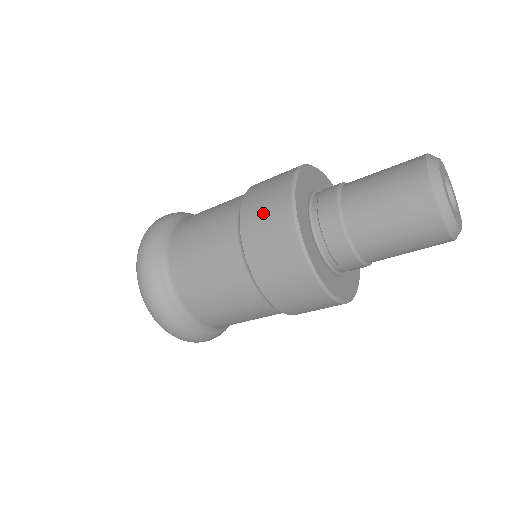
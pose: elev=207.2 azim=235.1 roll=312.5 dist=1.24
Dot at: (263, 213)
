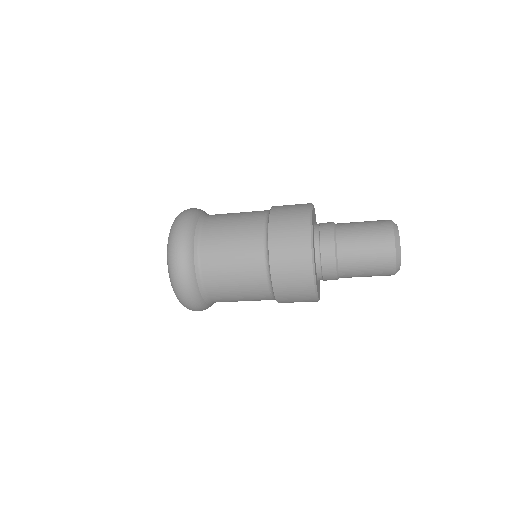
Dot at: (288, 246)
